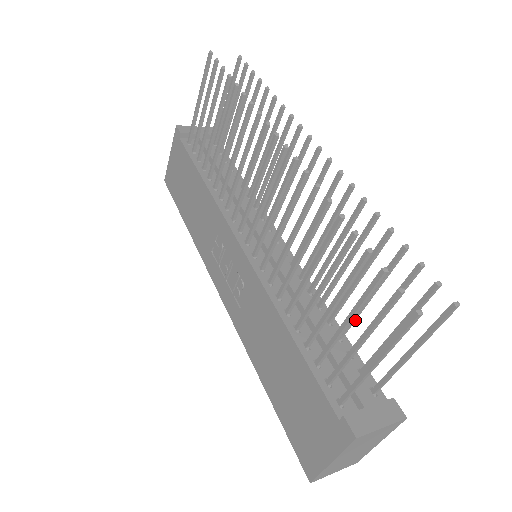
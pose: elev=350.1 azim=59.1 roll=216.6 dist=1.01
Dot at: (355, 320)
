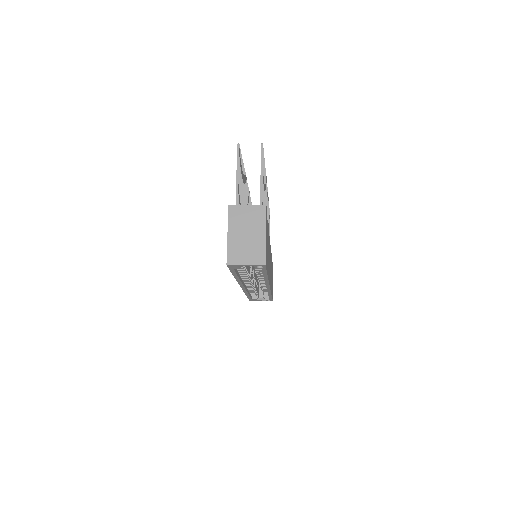
Dot at: occluded
